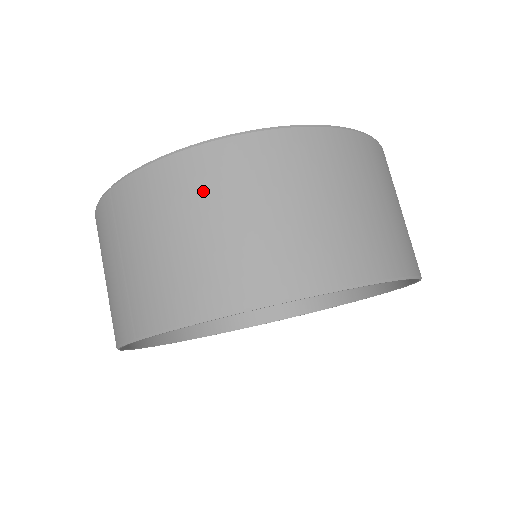
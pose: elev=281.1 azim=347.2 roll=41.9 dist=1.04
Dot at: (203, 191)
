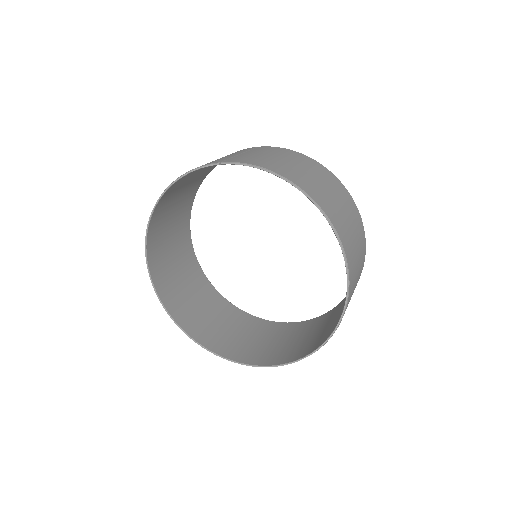
Dot at: (309, 165)
